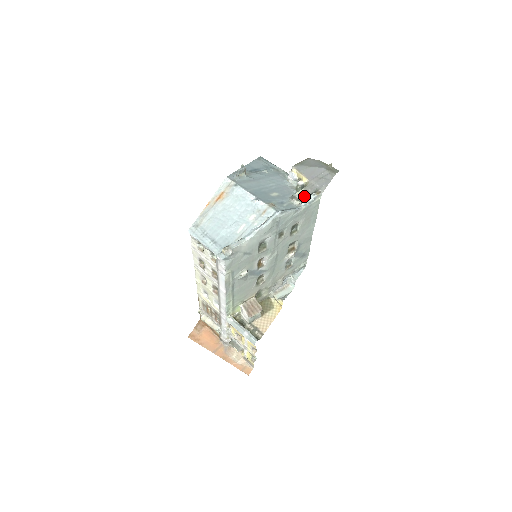
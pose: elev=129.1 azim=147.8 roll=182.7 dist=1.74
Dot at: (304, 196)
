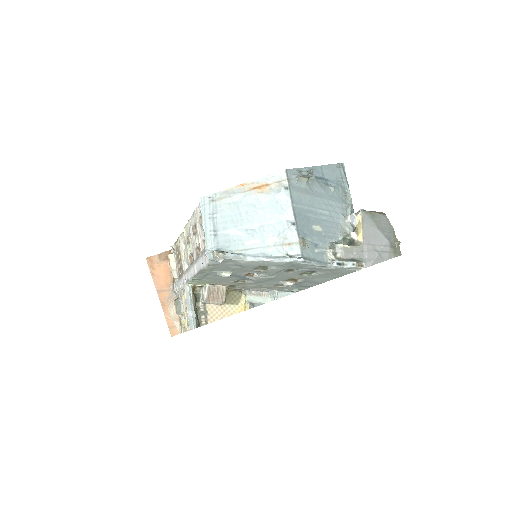
Dot at: (344, 255)
